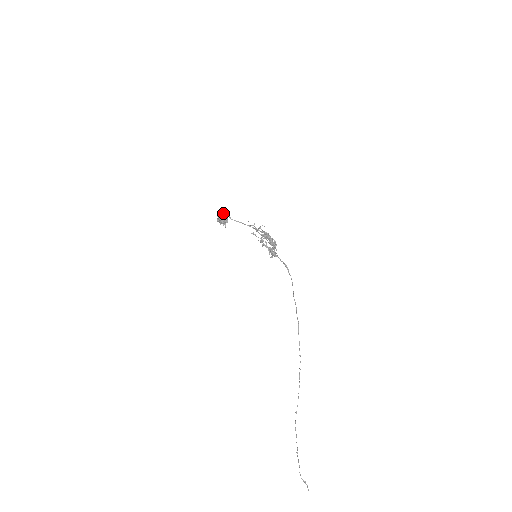
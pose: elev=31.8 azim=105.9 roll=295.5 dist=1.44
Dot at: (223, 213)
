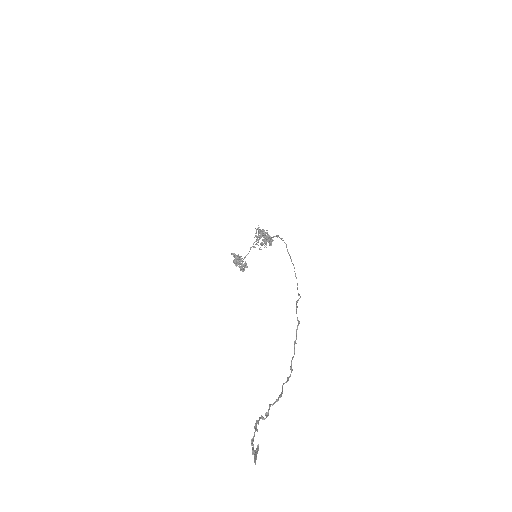
Dot at: (238, 257)
